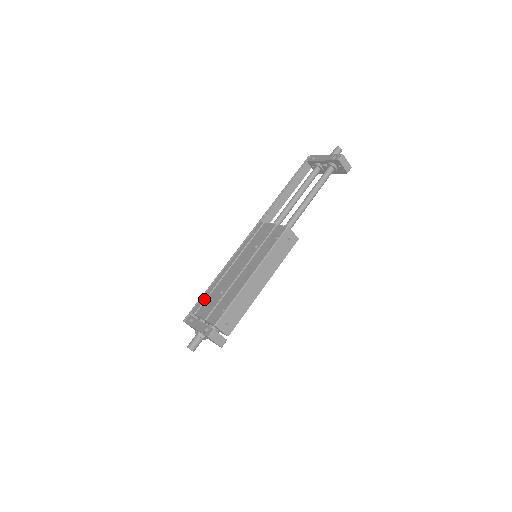
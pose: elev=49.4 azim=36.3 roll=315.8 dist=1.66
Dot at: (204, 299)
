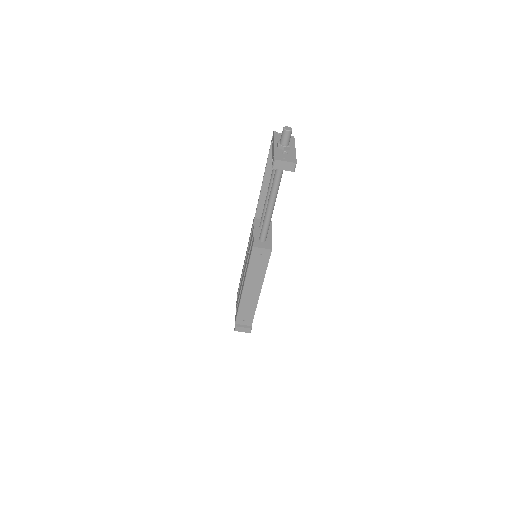
Dot at: occluded
